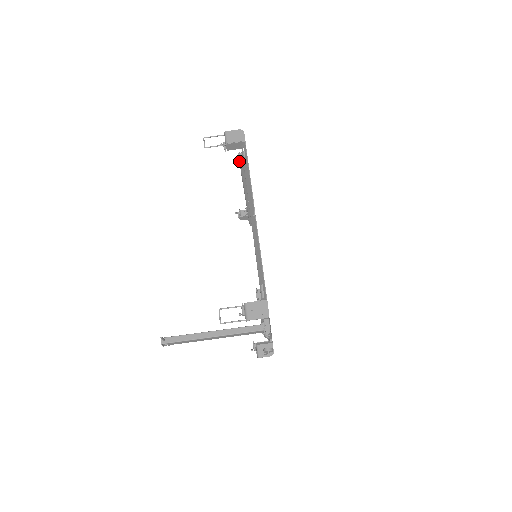
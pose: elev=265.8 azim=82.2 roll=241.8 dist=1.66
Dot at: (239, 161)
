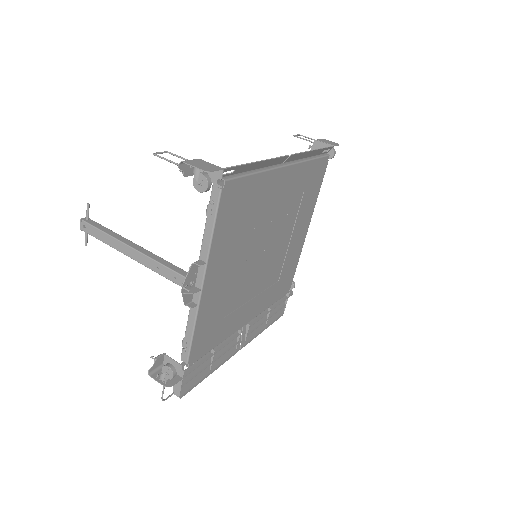
Dot at: occluded
